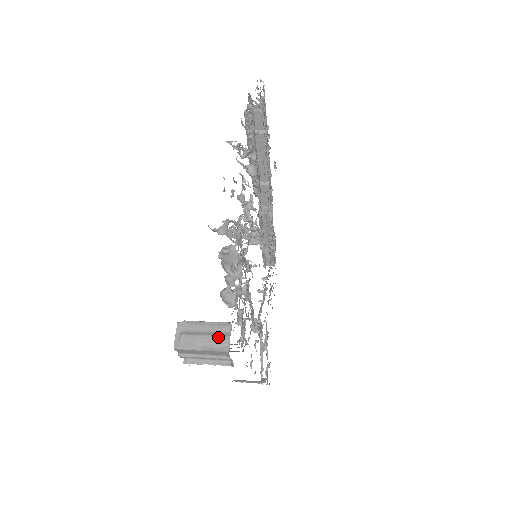
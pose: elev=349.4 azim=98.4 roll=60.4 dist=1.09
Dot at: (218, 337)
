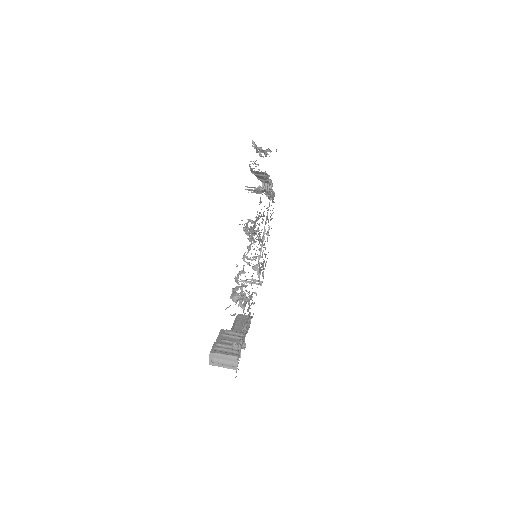
Dot at: (231, 364)
